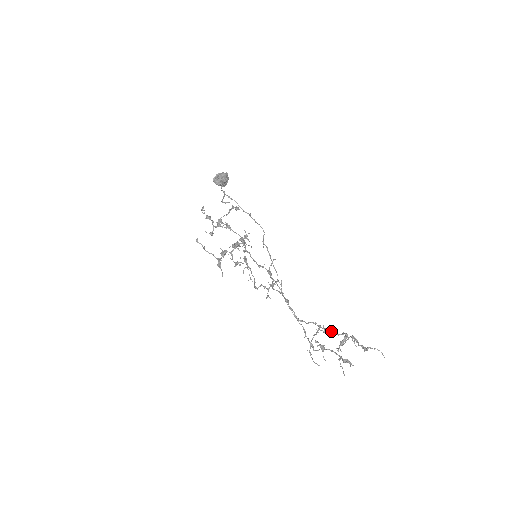
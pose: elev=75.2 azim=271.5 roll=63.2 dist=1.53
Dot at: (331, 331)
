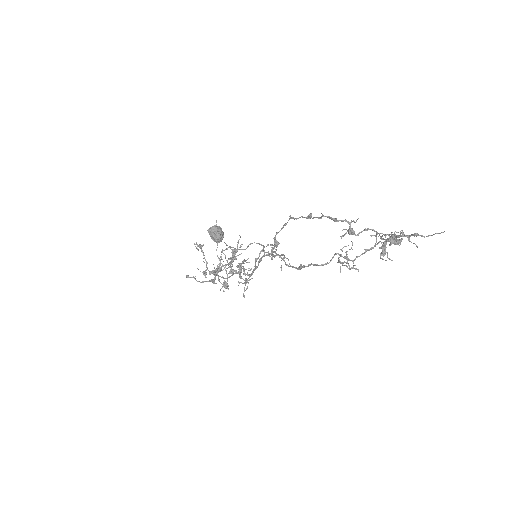
Dot at: occluded
